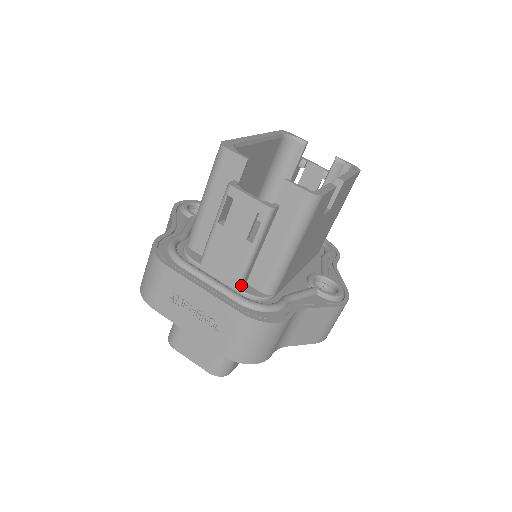
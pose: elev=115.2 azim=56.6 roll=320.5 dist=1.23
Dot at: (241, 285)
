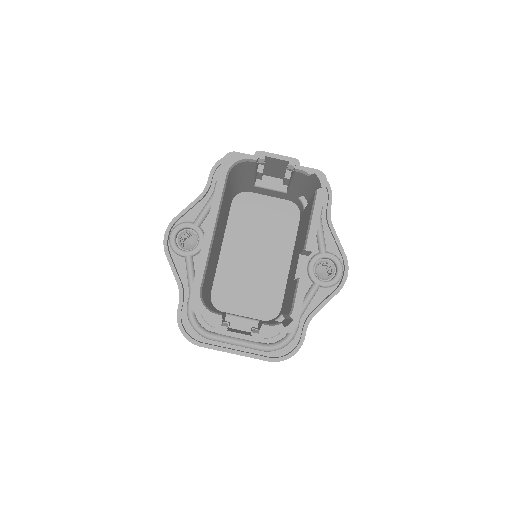
Dot at: occluded
